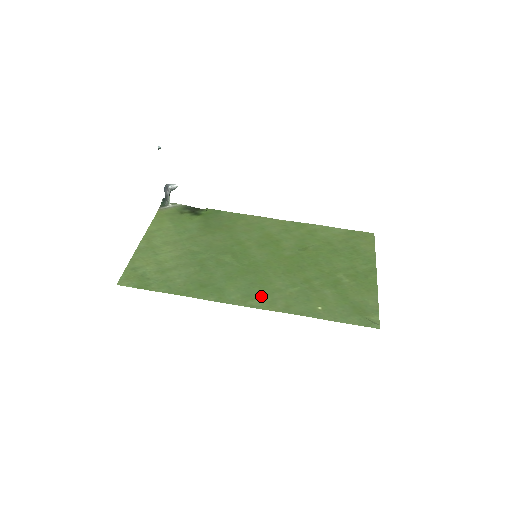
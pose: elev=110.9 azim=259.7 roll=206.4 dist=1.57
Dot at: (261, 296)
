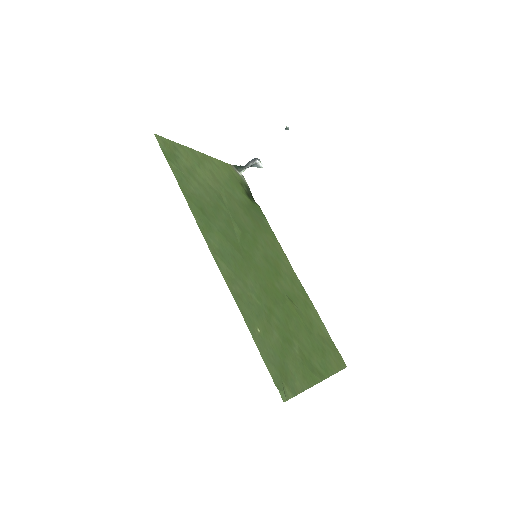
Dot at: (230, 268)
